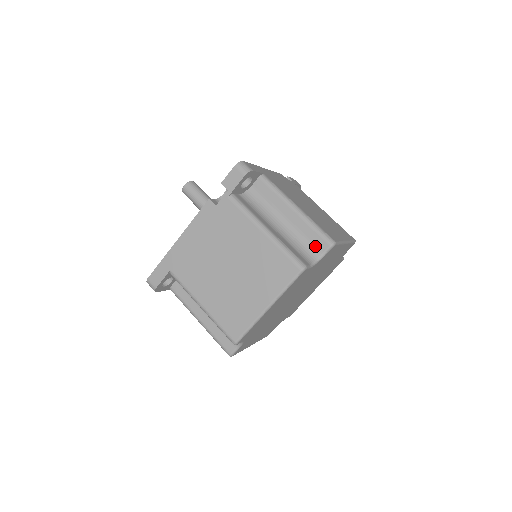
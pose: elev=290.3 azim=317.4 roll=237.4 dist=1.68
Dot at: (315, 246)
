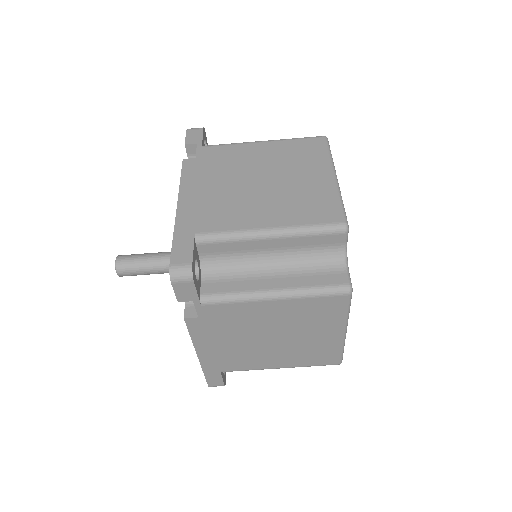
Dot at: (329, 245)
